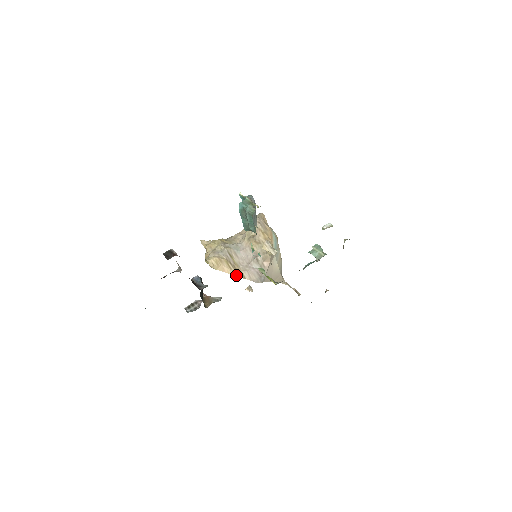
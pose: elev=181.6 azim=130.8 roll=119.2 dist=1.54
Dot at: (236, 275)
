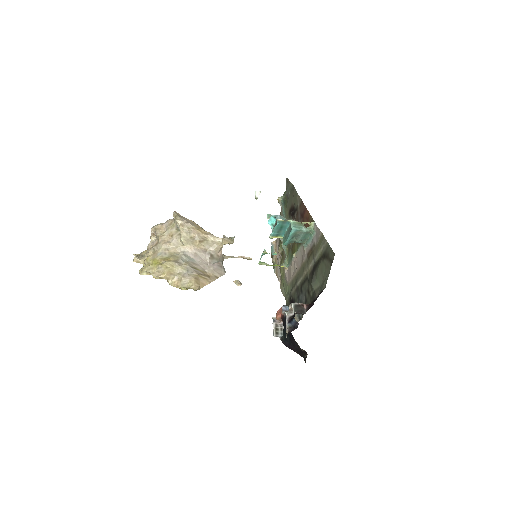
Dot at: (212, 281)
